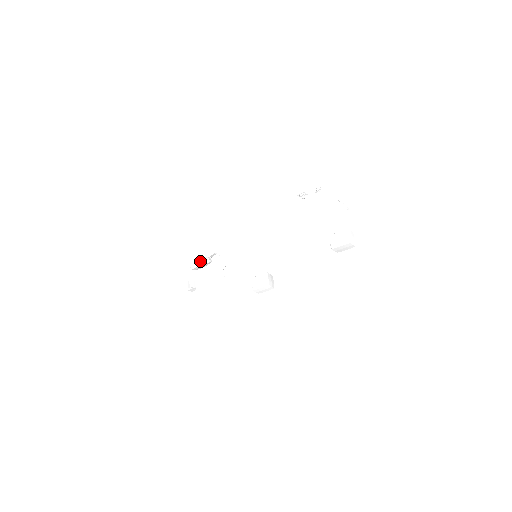
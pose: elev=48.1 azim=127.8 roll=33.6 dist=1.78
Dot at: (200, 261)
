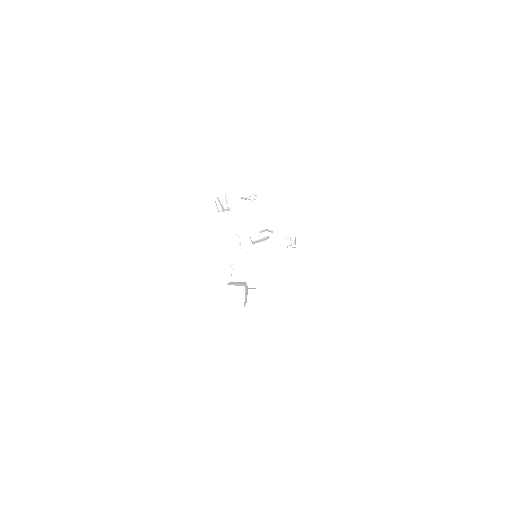
Dot at: (251, 239)
